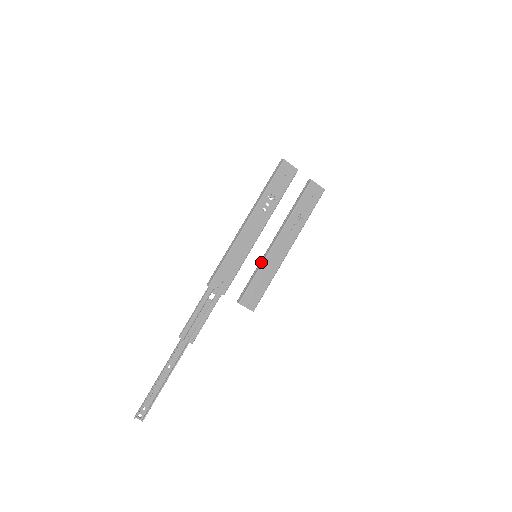
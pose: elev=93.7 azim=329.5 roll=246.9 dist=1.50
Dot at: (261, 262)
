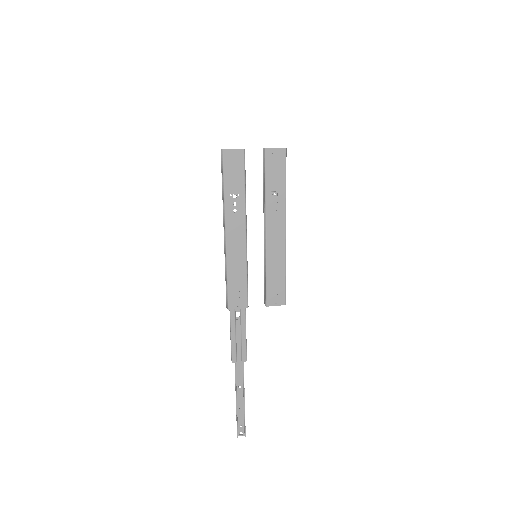
Dot at: (264, 258)
